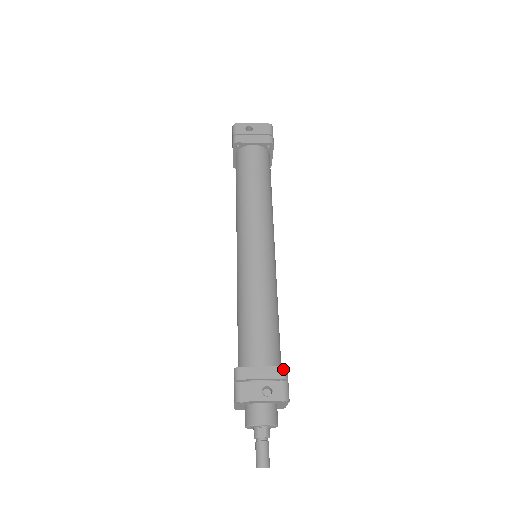
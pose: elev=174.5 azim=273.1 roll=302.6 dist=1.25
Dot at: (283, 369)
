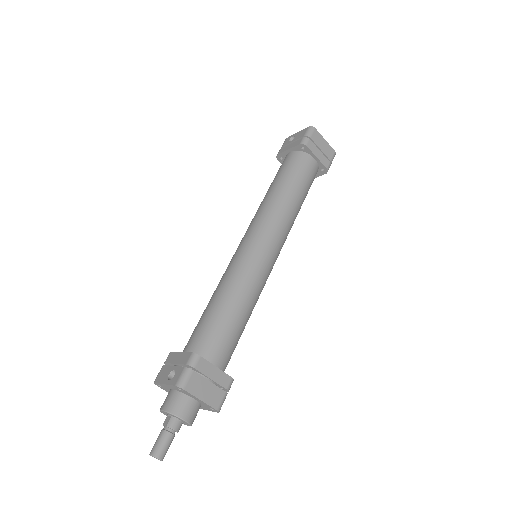
Dot at: (191, 355)
